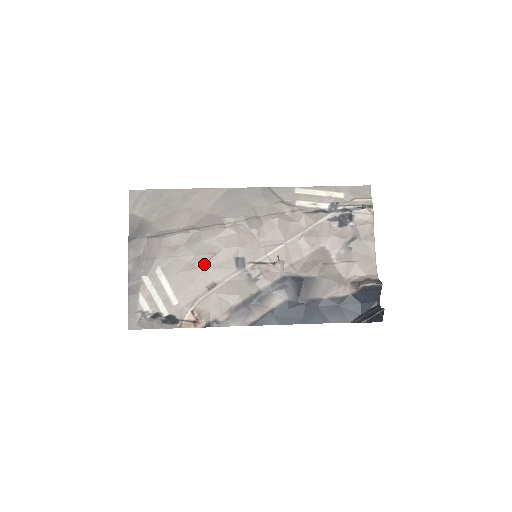
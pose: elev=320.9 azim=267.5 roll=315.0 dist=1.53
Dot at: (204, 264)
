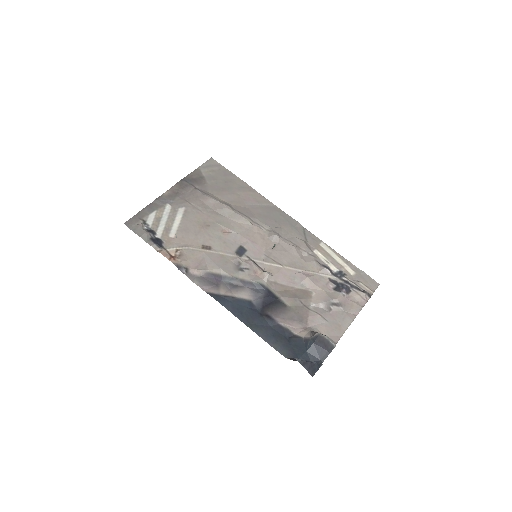
Dot at: (215, 231)
